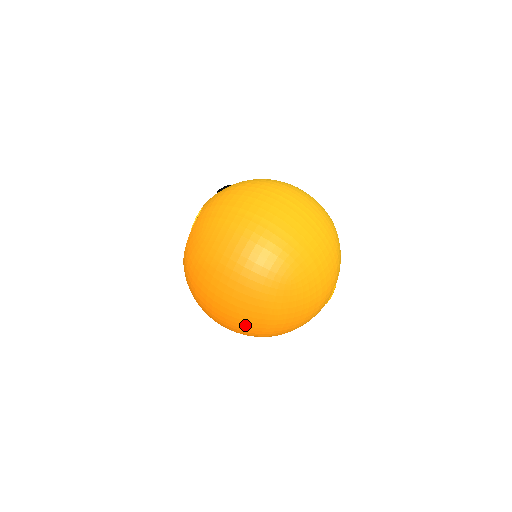
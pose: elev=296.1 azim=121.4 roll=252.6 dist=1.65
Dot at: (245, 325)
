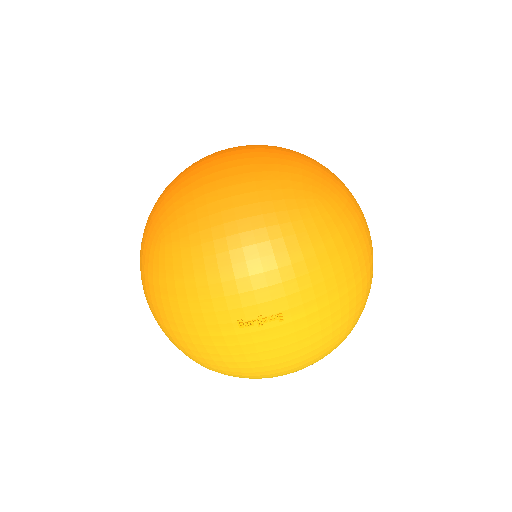
Dot at: (215, 168)
